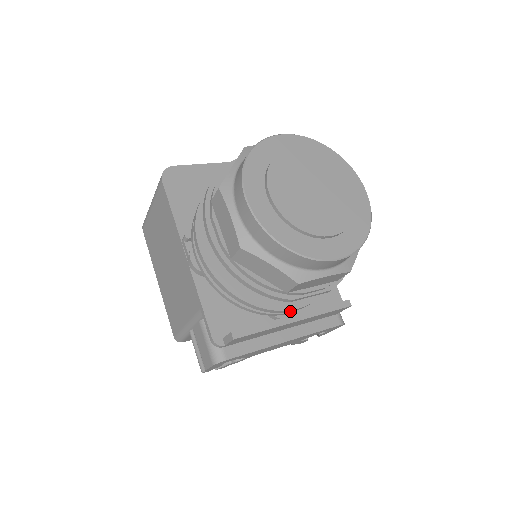
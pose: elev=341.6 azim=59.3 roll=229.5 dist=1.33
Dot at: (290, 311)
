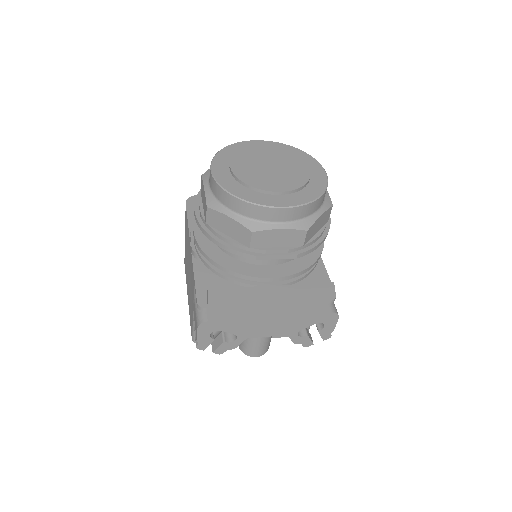
Dot at: (267, 280)
